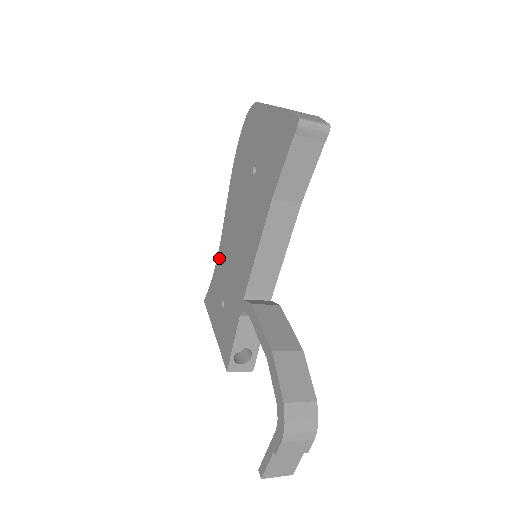
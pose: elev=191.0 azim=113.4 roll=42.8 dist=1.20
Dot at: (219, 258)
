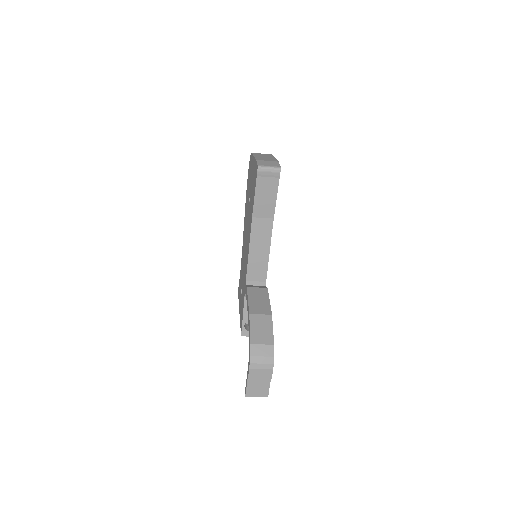
Dot at: (241, 260)
